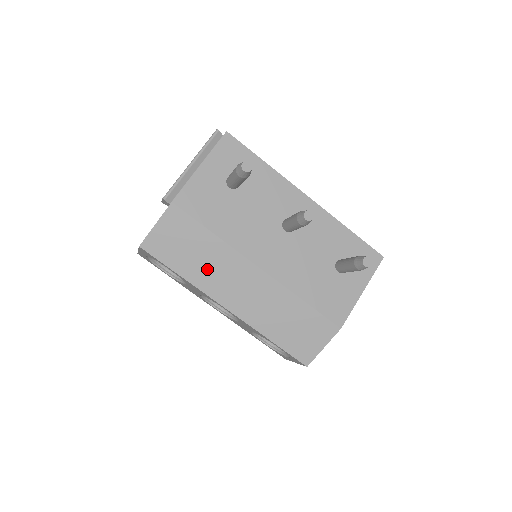
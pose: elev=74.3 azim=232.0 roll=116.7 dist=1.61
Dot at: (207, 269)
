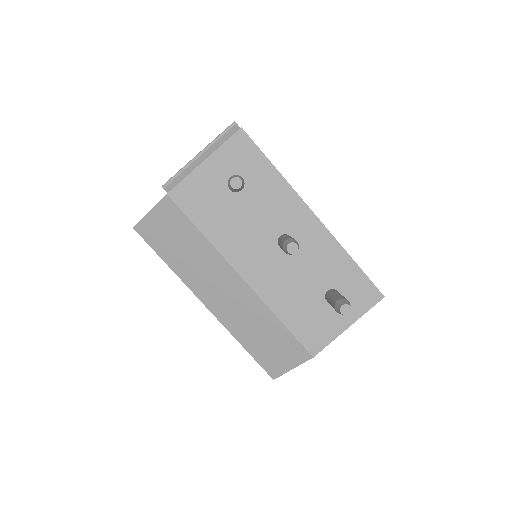
Dot at: (192, 265)
